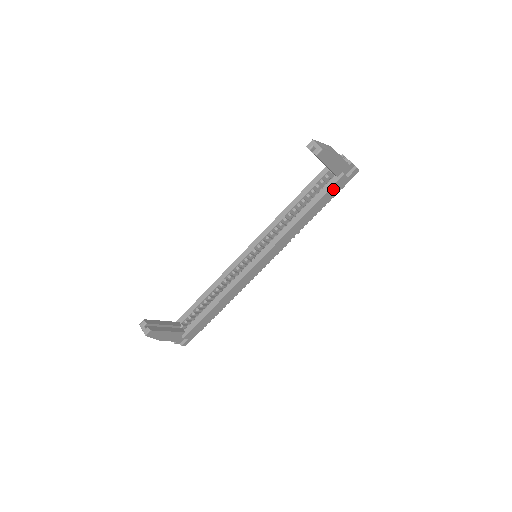
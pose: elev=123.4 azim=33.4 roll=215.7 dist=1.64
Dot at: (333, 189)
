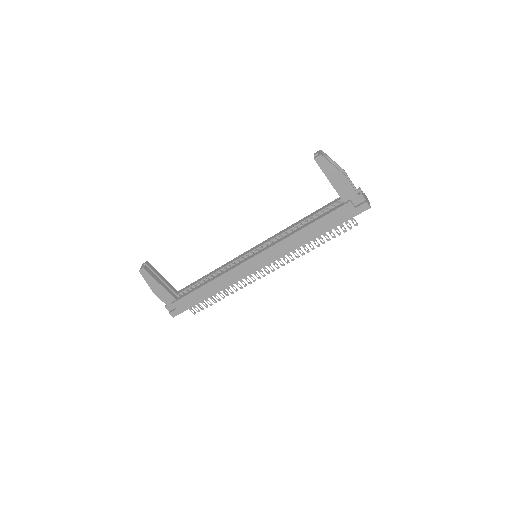
Dot at: (338, 214)
